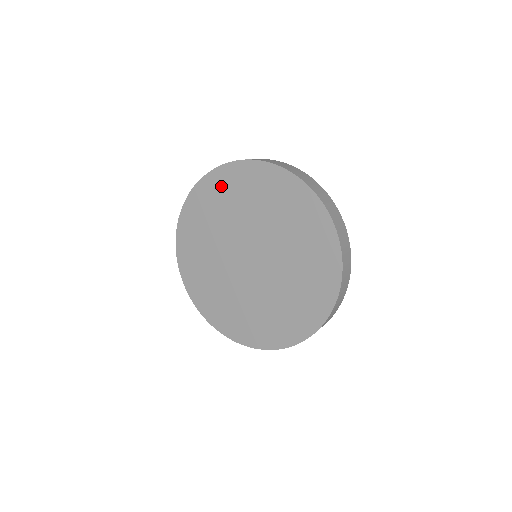
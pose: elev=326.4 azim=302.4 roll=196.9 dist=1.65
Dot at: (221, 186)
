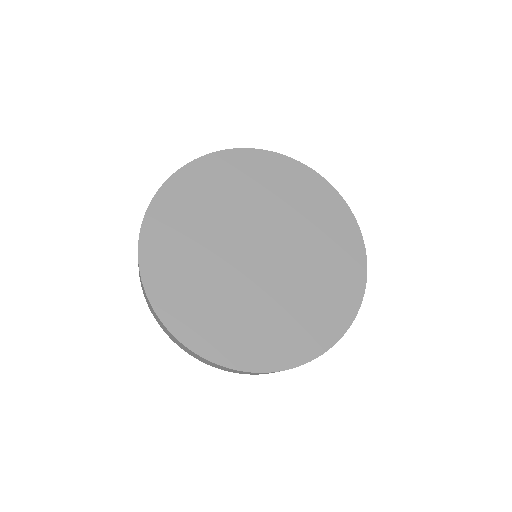
Dot at: (198, 182)
